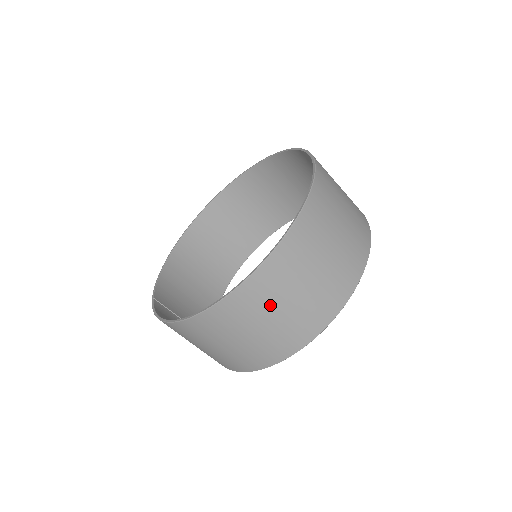
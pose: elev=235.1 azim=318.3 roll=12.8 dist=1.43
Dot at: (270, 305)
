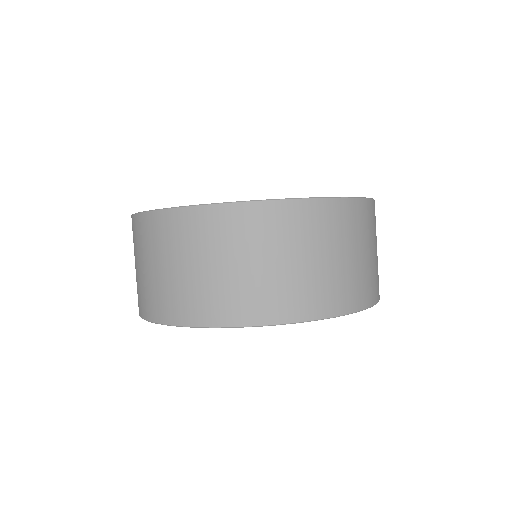
Dot at: (161, 252)
